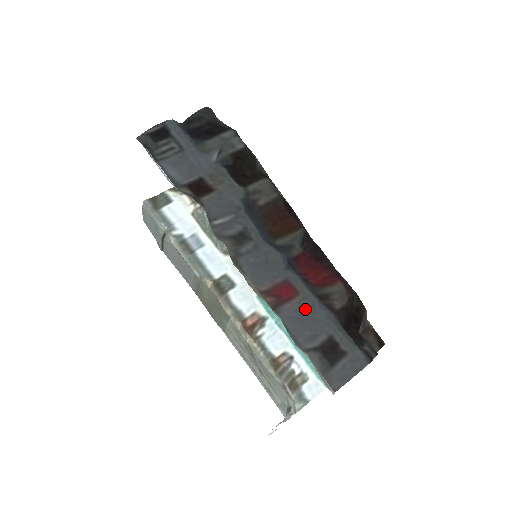
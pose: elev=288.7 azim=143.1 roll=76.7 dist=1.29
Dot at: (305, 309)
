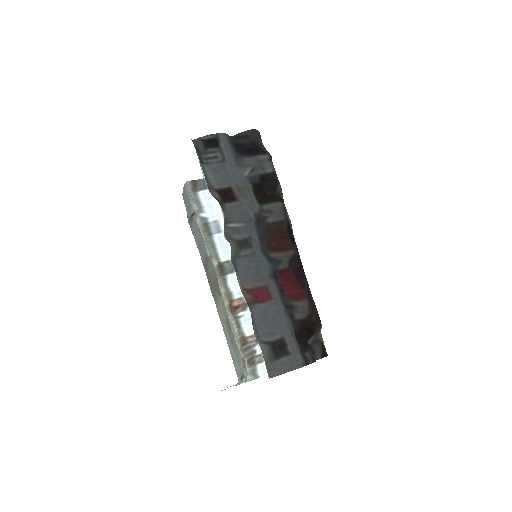
Dot at: (272, 312)
